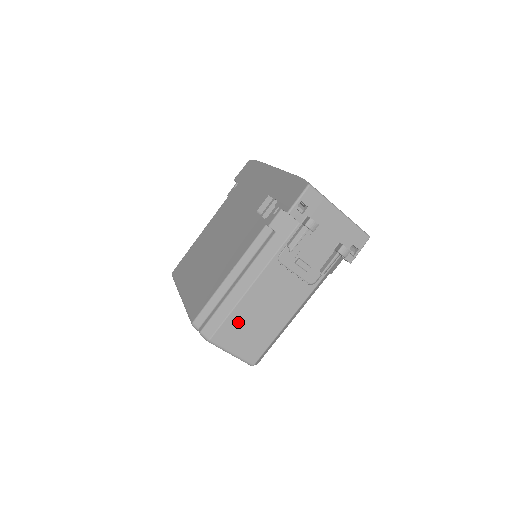
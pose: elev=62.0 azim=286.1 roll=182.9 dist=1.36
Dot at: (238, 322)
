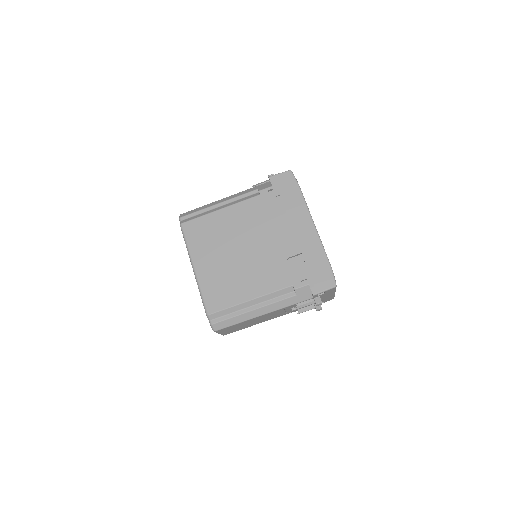
Dot at: (237, 325)
